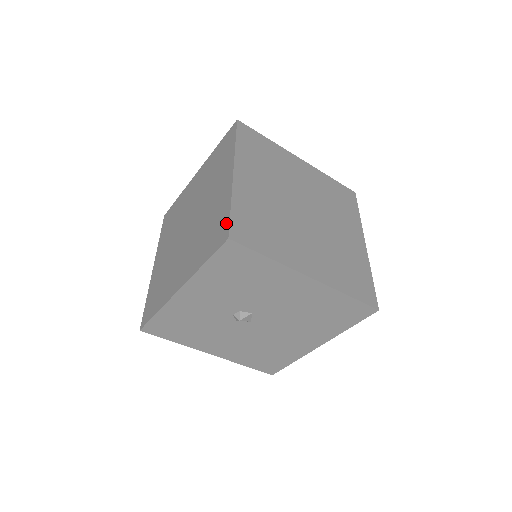
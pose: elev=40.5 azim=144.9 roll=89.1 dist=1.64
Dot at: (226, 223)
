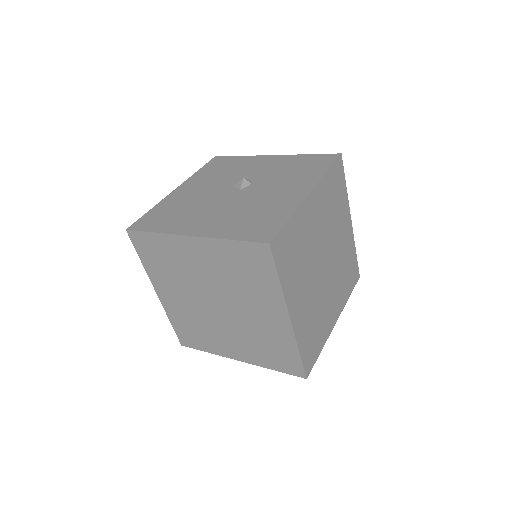
Dot at: (298, 365)
